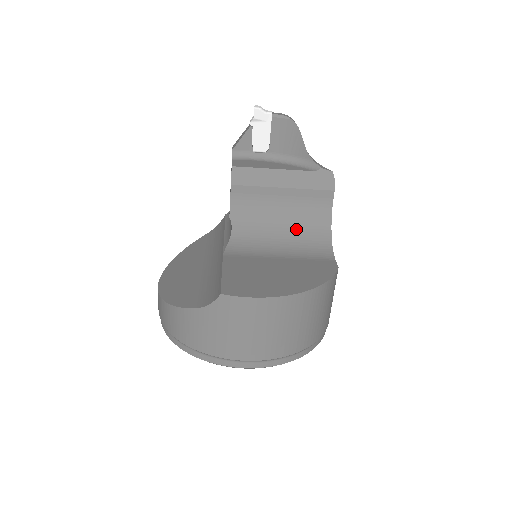
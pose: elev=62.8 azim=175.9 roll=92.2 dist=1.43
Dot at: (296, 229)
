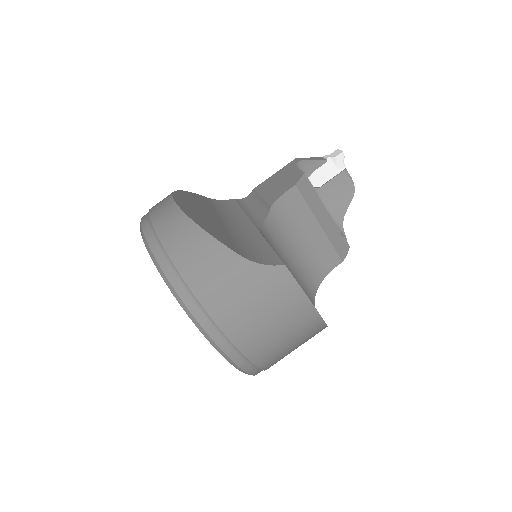
Dot at: (301, 264)
